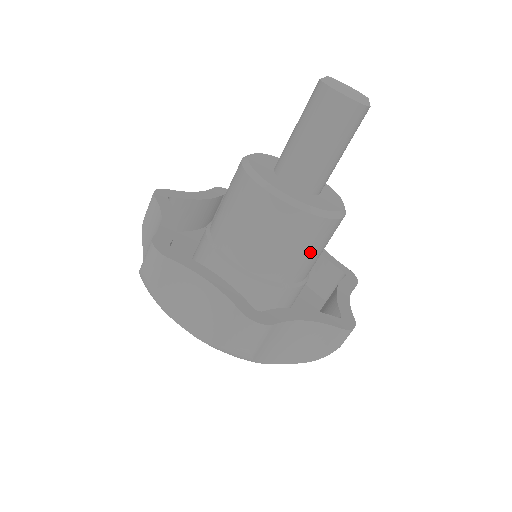
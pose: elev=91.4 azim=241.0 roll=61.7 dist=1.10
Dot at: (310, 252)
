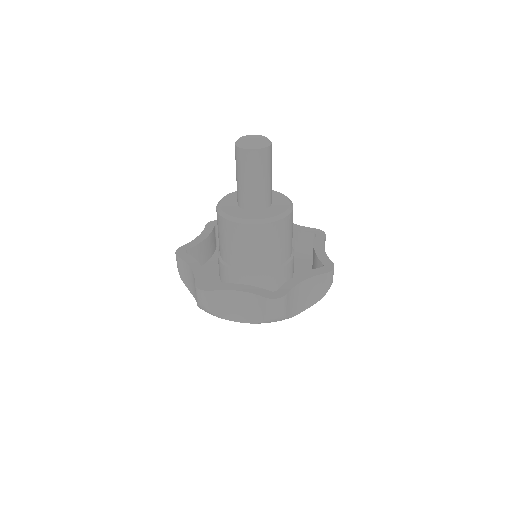
Dot at: (285, 240)
